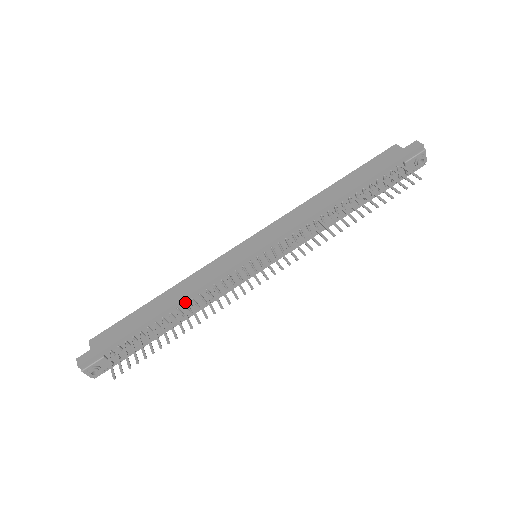
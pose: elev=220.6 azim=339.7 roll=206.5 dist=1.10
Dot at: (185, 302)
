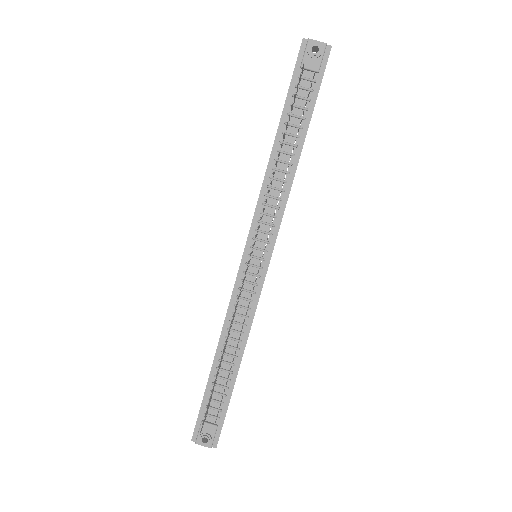
Dot at: (226, 335)
